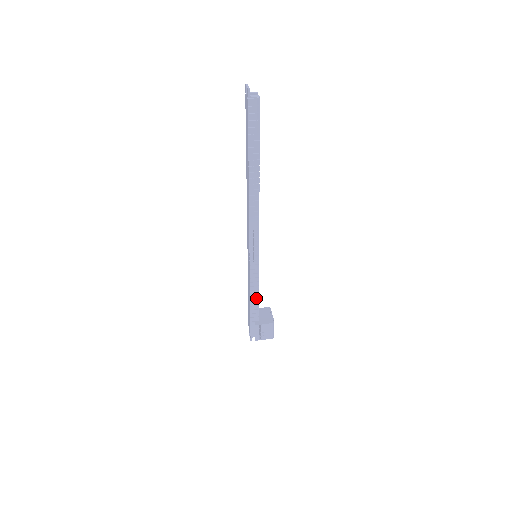
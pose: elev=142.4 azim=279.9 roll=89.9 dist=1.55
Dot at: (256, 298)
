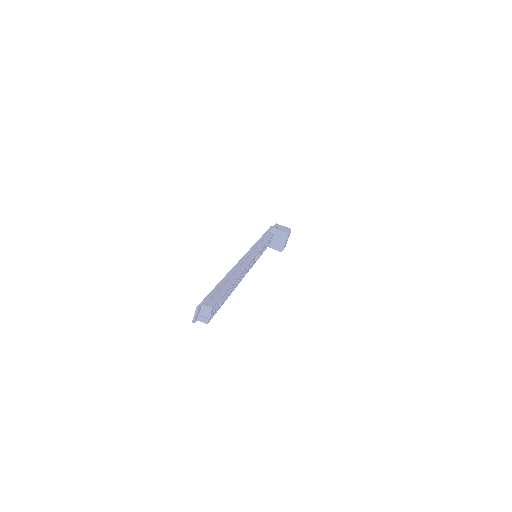
Dot at: occluded
